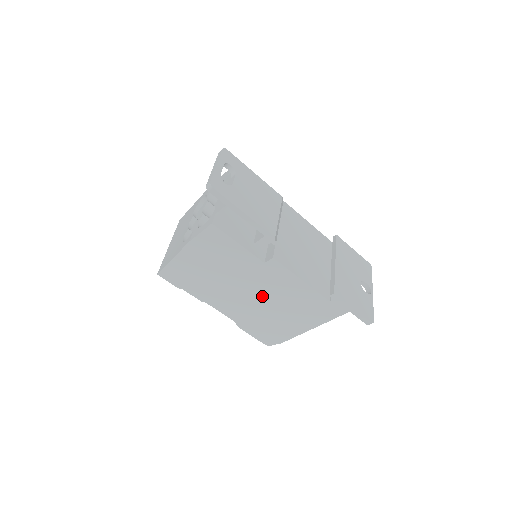
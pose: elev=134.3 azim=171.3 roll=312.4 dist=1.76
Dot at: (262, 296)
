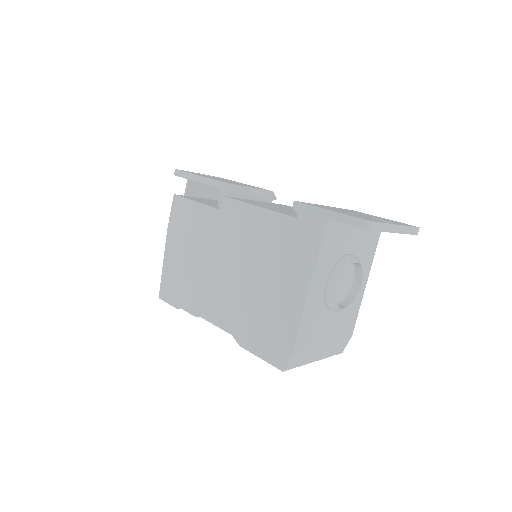
Dot at: (237, 264)
